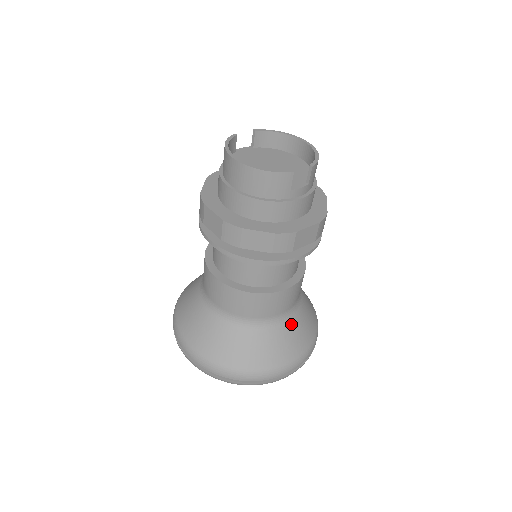
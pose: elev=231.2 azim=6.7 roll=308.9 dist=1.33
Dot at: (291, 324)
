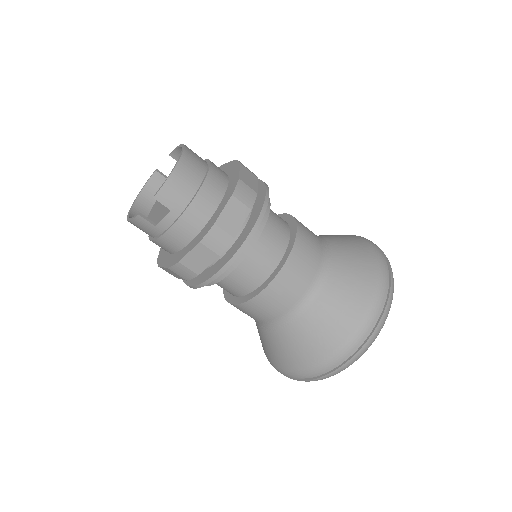
Dot at: (304, 322)
